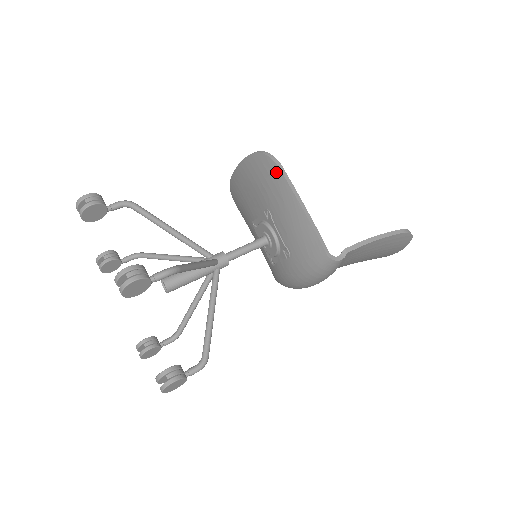
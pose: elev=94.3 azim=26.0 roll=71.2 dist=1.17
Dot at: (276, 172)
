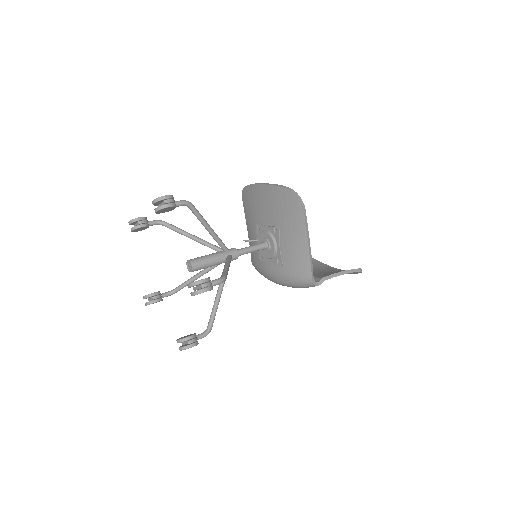
Dot at: (299, 212)
